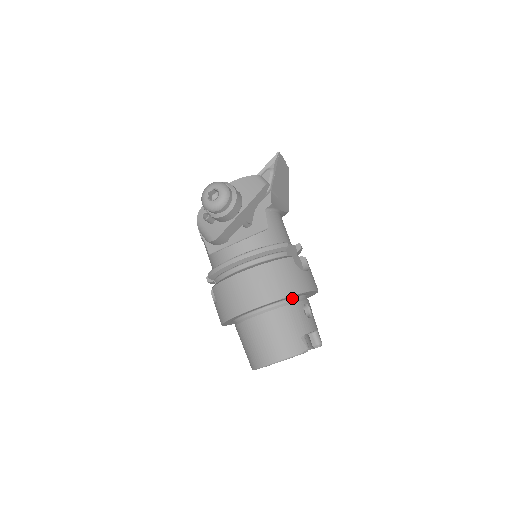
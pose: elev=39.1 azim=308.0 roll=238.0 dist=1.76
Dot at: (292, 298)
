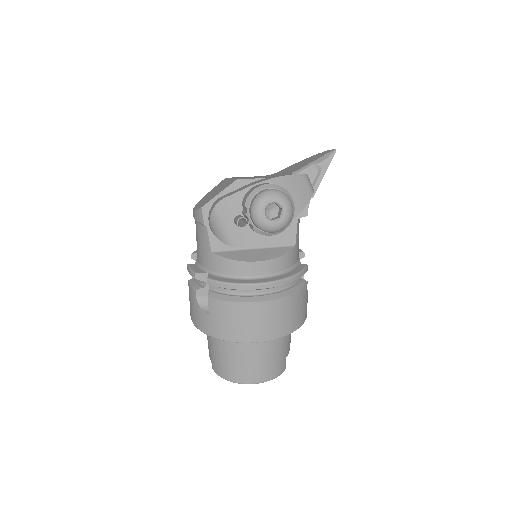
Dot at: occluded
